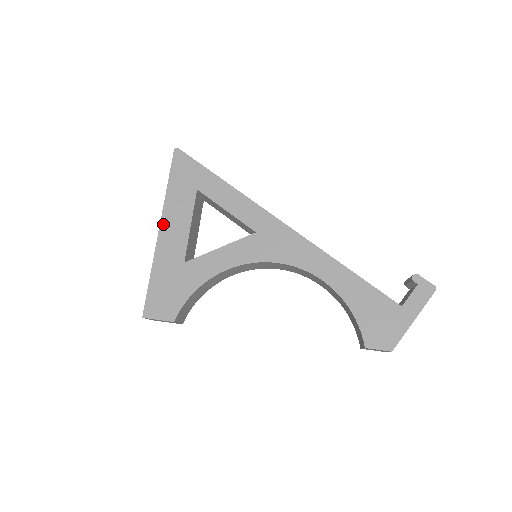
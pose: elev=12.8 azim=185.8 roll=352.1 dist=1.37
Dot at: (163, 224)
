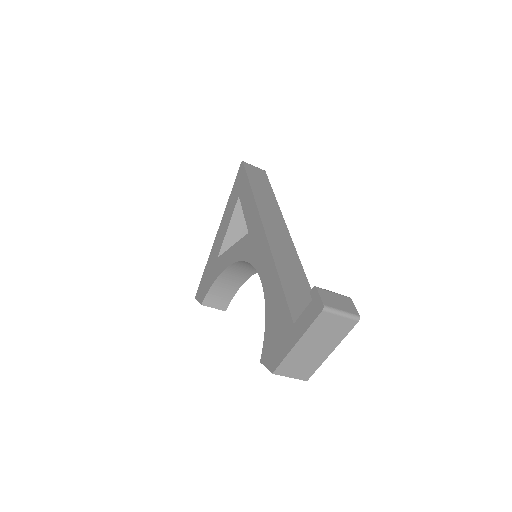
Dot at: (220, 226)
